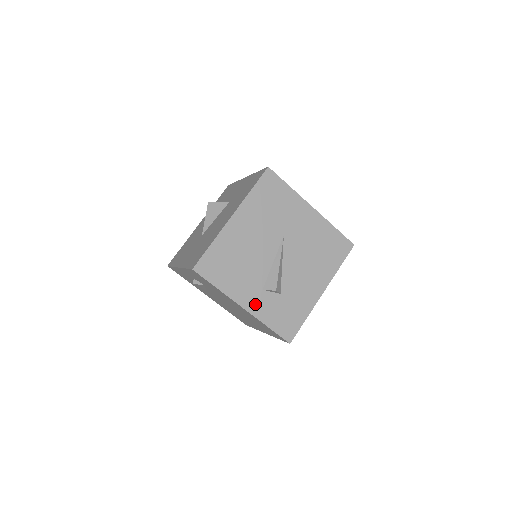
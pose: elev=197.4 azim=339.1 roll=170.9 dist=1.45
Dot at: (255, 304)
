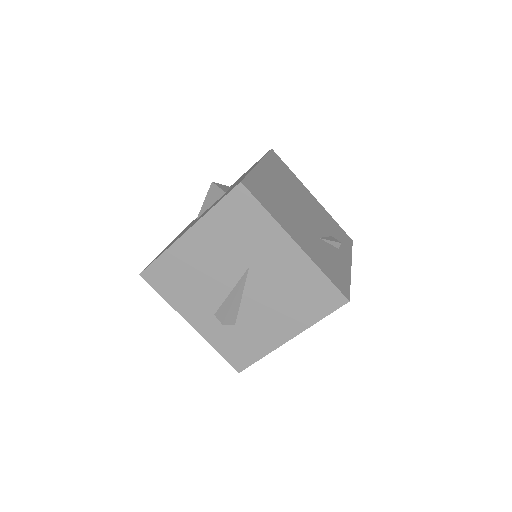
Dot at: (204, 325)
